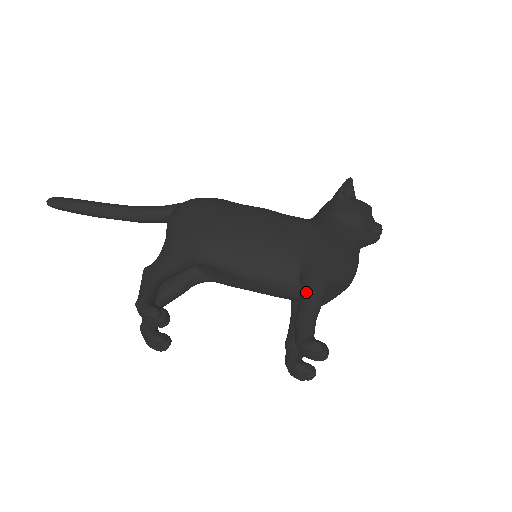
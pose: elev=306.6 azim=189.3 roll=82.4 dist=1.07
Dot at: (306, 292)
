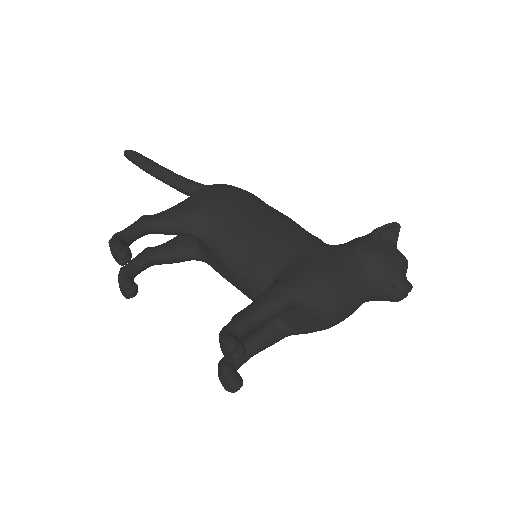
Dot at: (264, 295)
